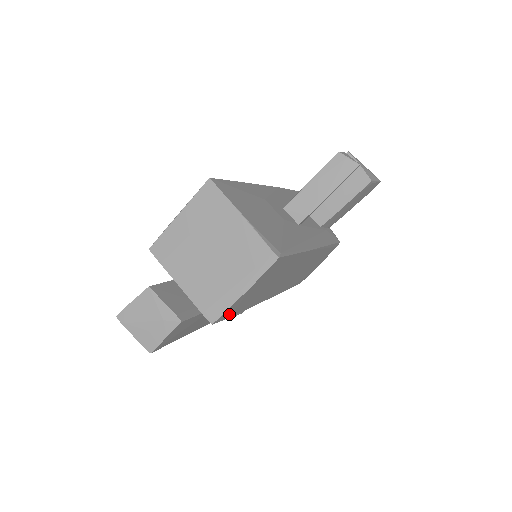
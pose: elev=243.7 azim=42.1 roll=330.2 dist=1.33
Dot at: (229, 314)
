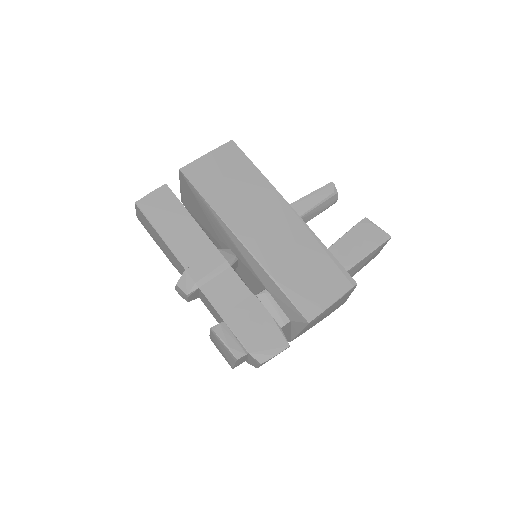
Dot at: (194, 178)
